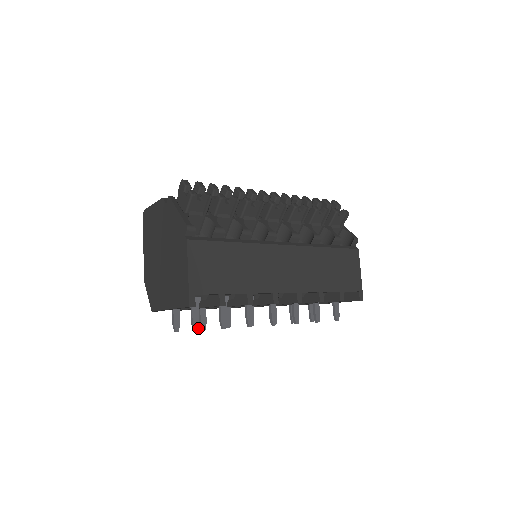
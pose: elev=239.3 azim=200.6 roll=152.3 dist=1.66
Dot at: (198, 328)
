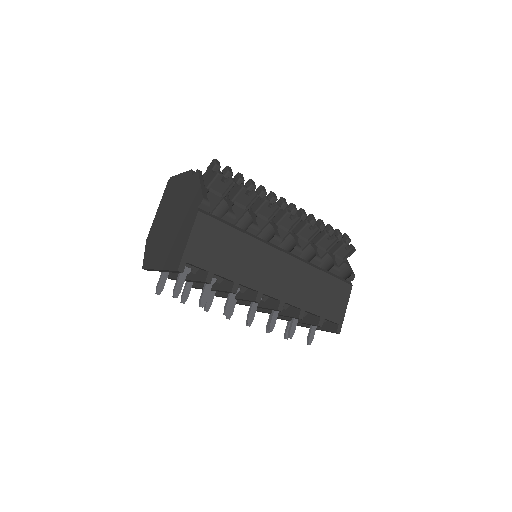
Dot at: occluded
